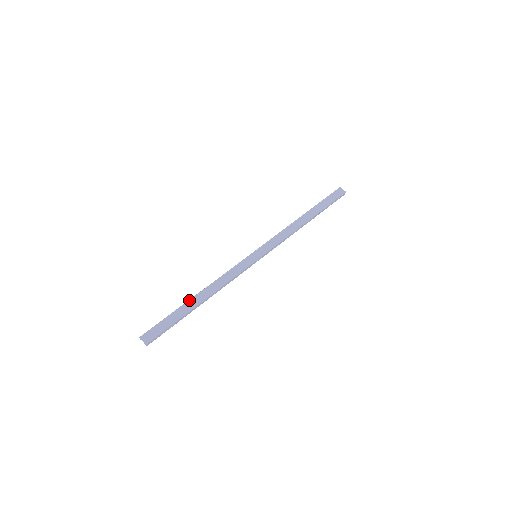
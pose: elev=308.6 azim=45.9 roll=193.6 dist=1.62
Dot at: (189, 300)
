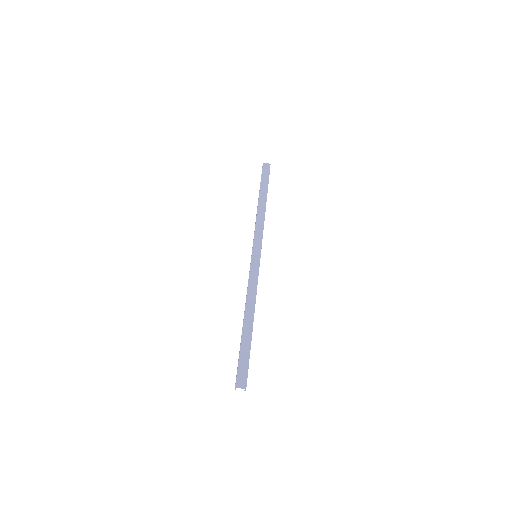
Dot at: (243, 327)
